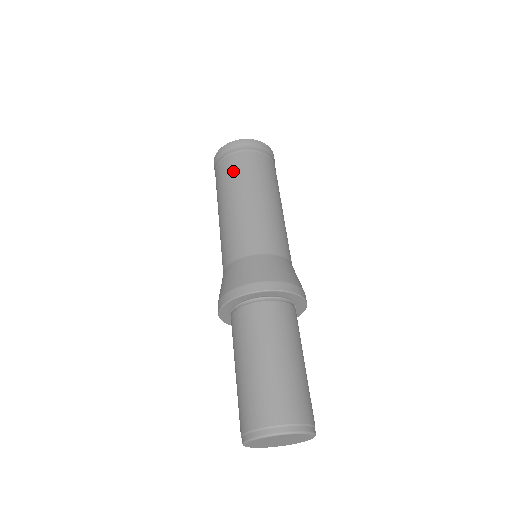
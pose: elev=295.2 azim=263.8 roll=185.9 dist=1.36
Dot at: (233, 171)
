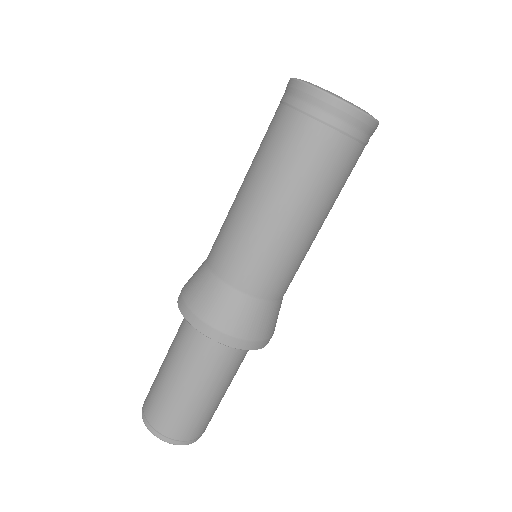
Dot at: (280, 144)
